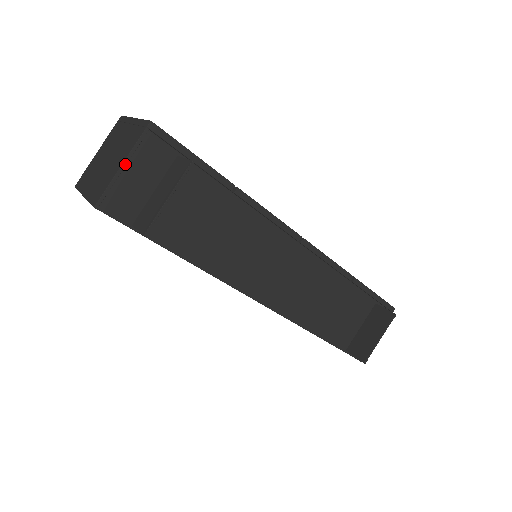
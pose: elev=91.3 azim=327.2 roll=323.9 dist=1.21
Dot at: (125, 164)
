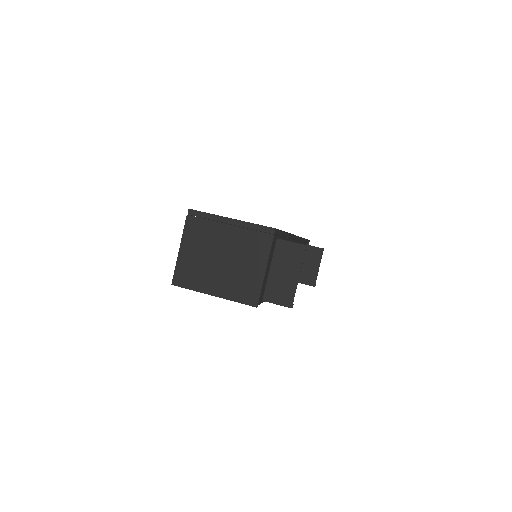
Dot at: occluded
